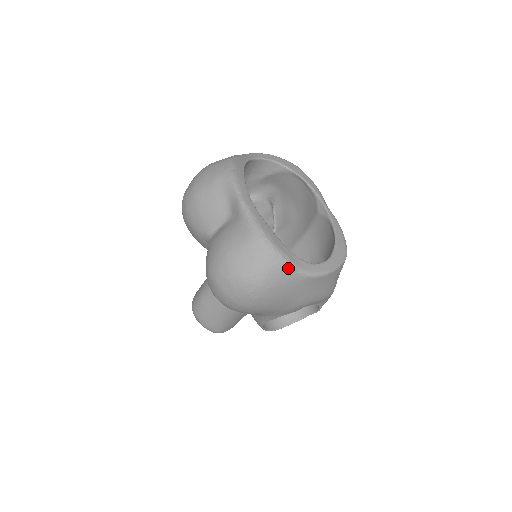
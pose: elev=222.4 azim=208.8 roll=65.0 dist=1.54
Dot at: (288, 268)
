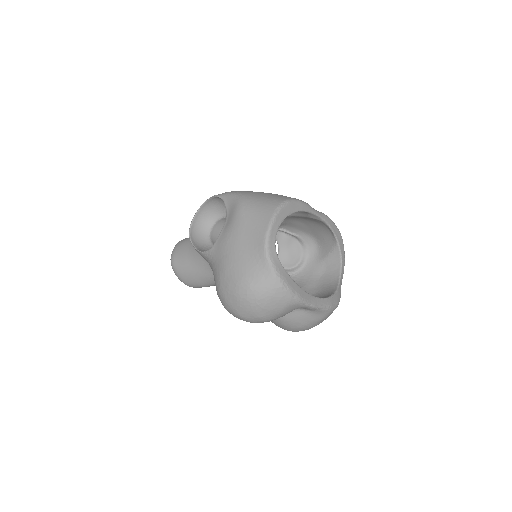
Dot at: occluded
